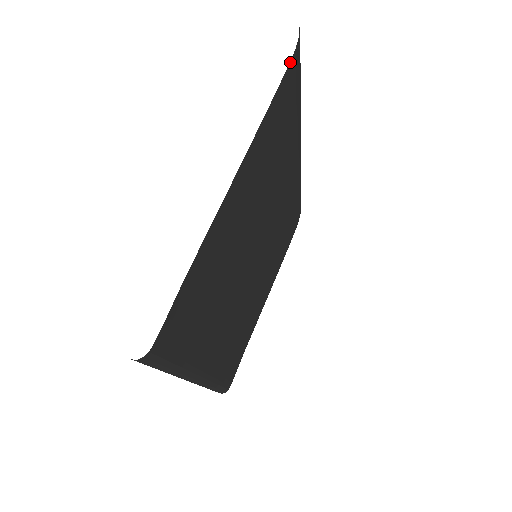
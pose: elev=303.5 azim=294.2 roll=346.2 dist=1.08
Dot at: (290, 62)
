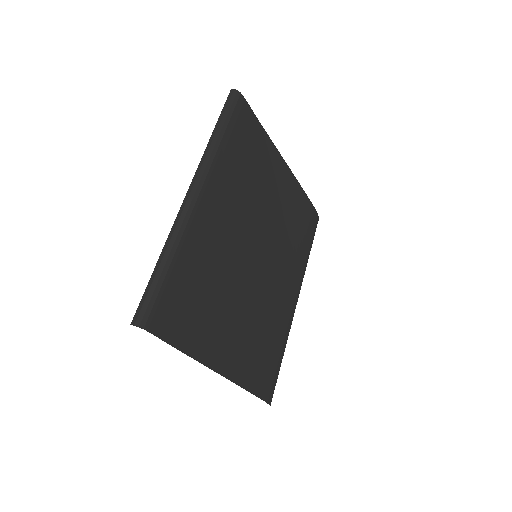
Dot at: (314, 207)
